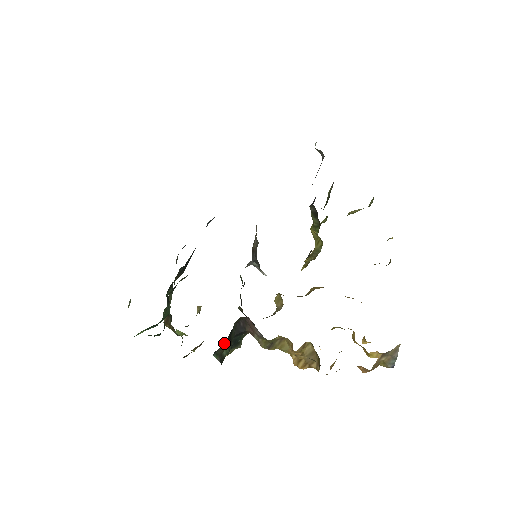
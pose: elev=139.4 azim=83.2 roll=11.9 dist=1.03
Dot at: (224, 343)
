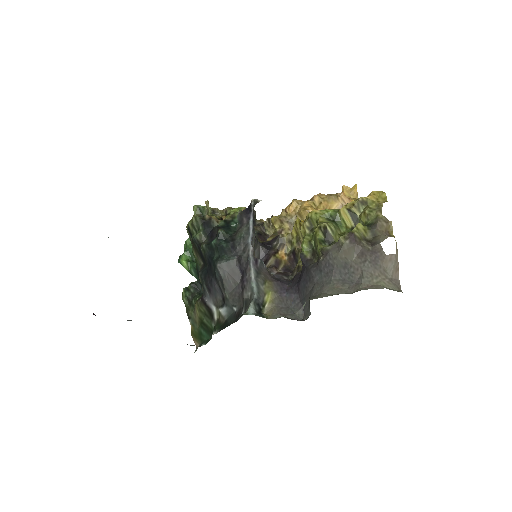
Dot at: occluded
